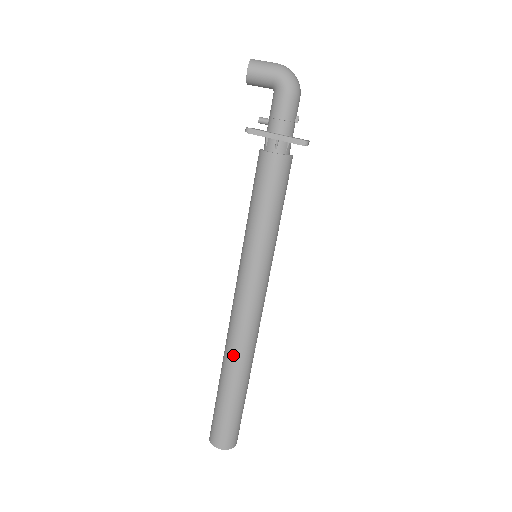
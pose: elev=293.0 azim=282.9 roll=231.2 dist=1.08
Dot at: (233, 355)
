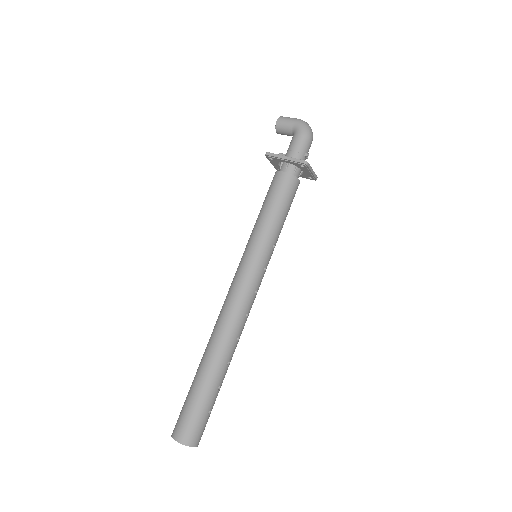
Dot at: (214, 338)
